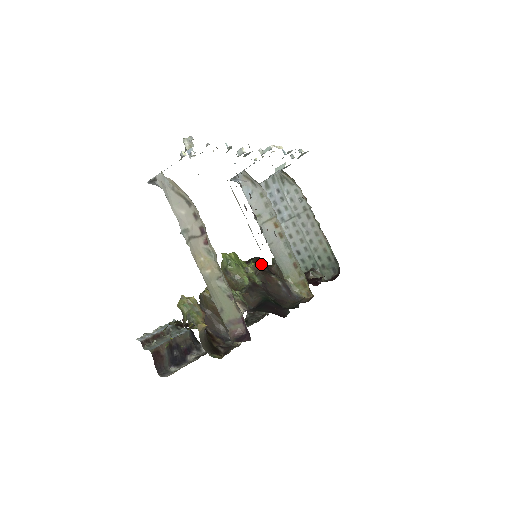
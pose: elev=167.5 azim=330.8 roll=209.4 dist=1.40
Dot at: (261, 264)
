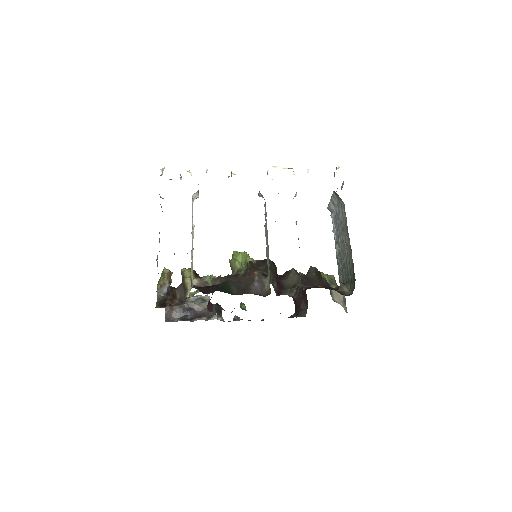
Dot at: (263, 264)
